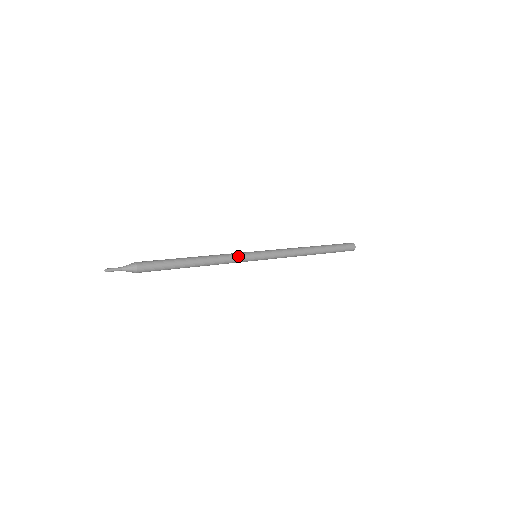
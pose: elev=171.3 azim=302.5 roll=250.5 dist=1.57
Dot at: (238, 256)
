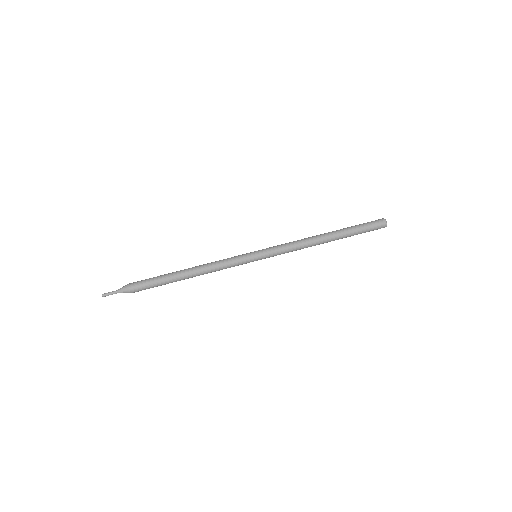
Dot at: (233, 263)
